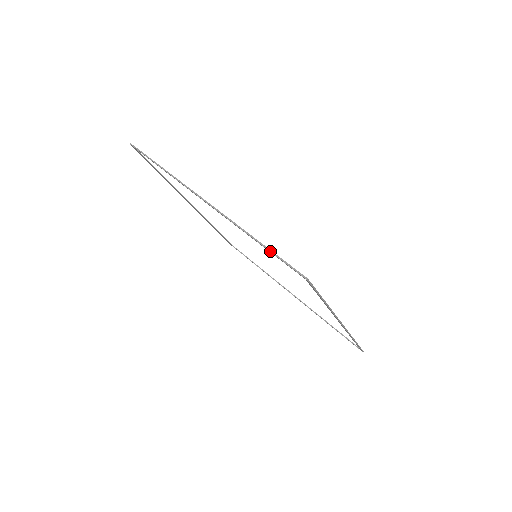
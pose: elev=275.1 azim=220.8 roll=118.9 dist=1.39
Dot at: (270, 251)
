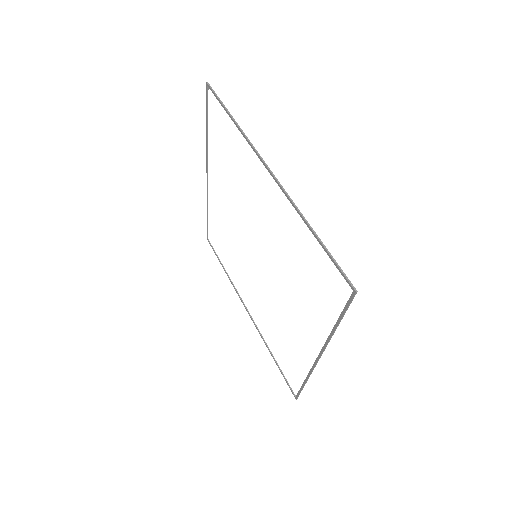
Dot at: (207, 116)
